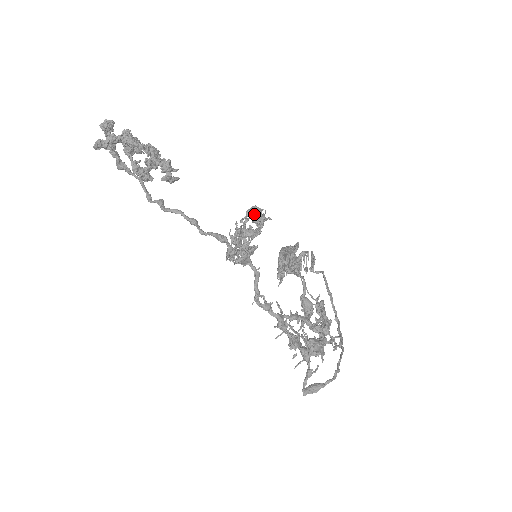
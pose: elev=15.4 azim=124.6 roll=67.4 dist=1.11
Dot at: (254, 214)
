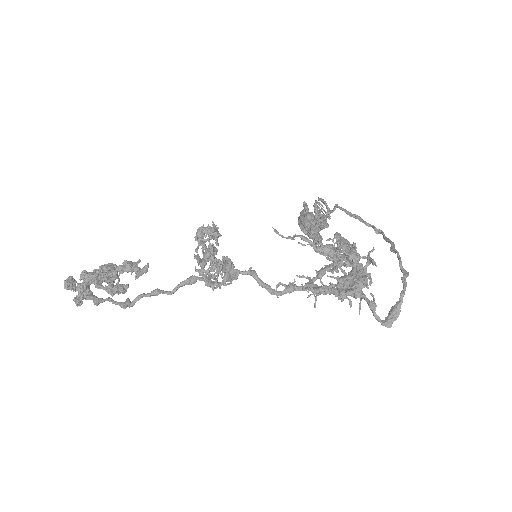
Dot at: (206, 234)
